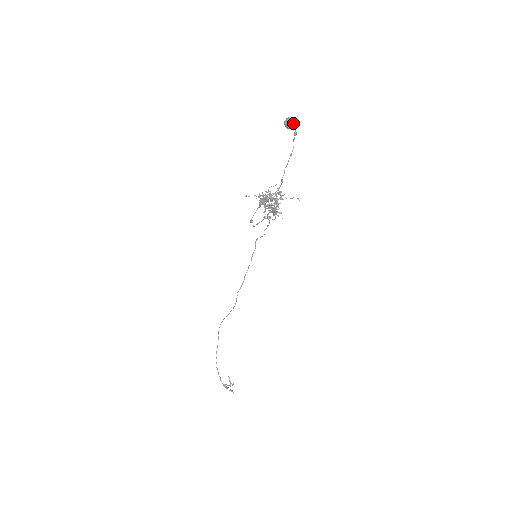
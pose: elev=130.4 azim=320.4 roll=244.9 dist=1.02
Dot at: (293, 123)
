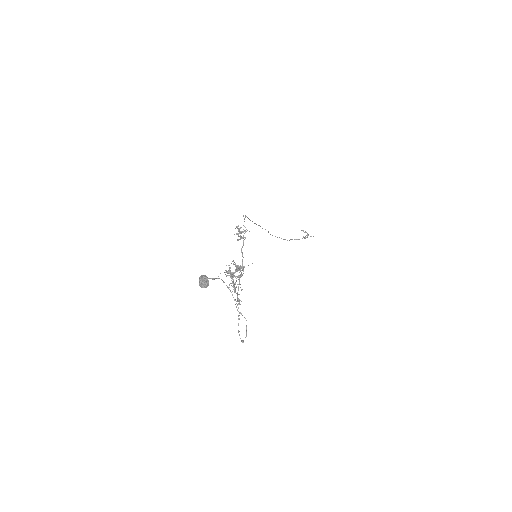
Dot at: (207, 286)
